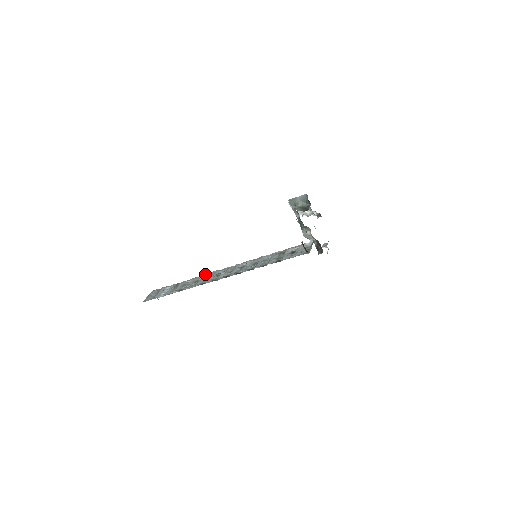
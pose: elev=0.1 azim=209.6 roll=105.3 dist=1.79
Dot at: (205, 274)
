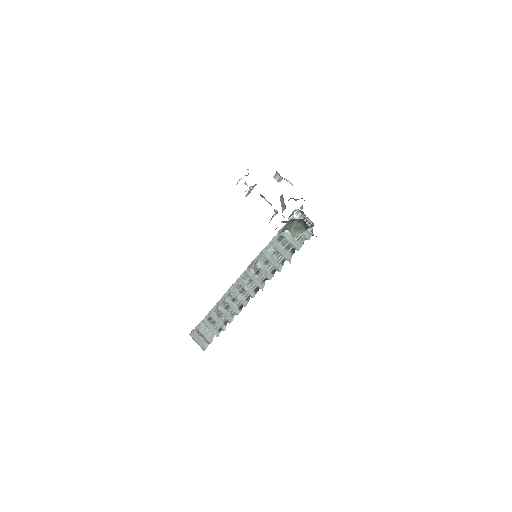
Dot at: (223, 296)
